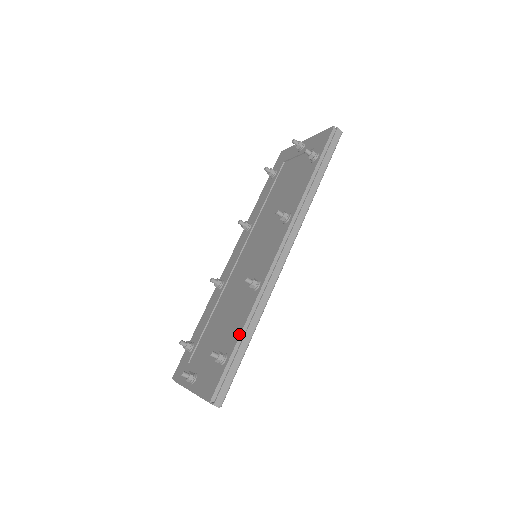
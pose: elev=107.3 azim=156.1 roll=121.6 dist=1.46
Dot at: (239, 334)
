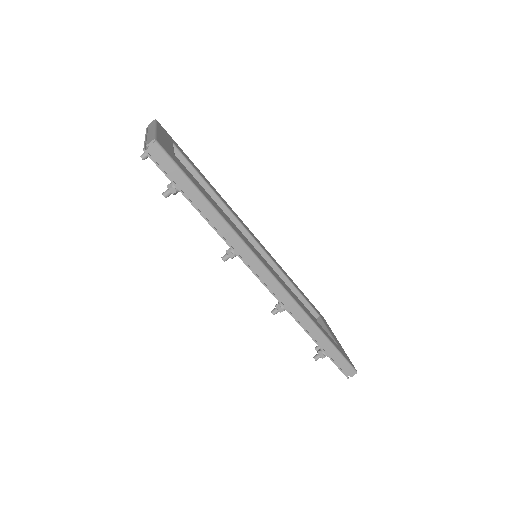
Dot at: occluded
